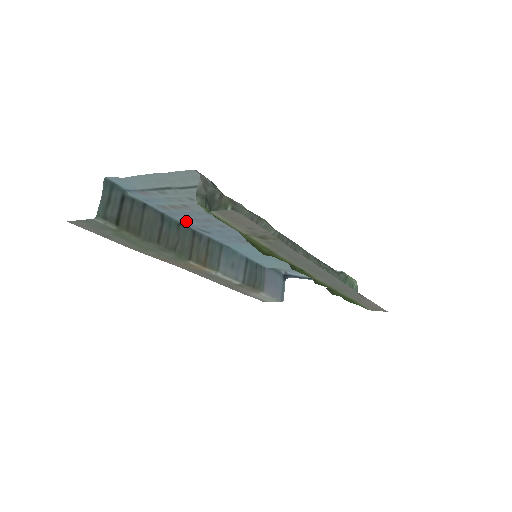
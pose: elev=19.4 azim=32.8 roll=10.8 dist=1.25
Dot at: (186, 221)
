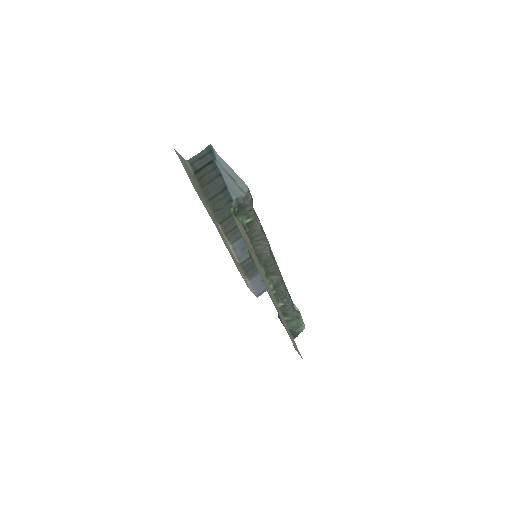
Dot at: occluded
